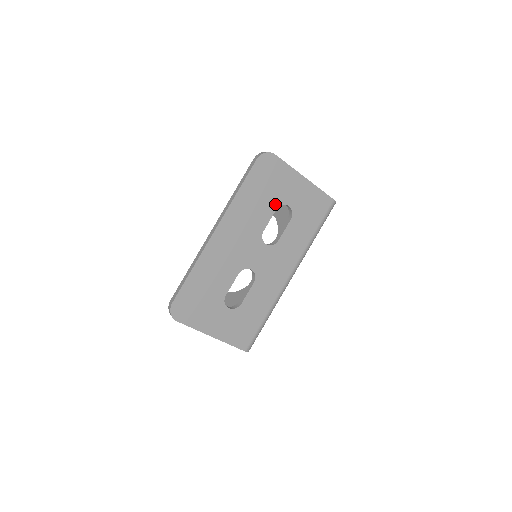
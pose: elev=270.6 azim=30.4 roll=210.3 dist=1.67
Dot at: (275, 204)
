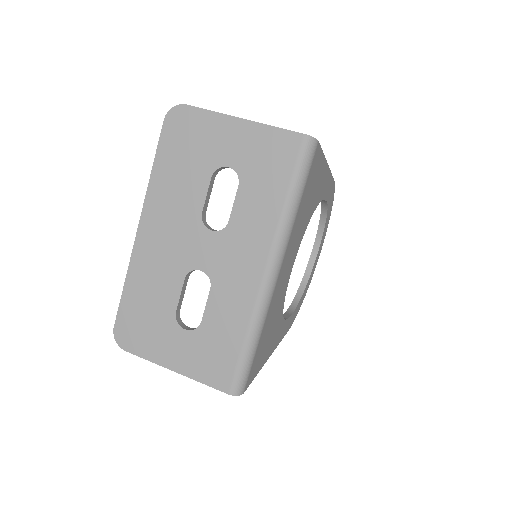
Dot at: (207, 171)
